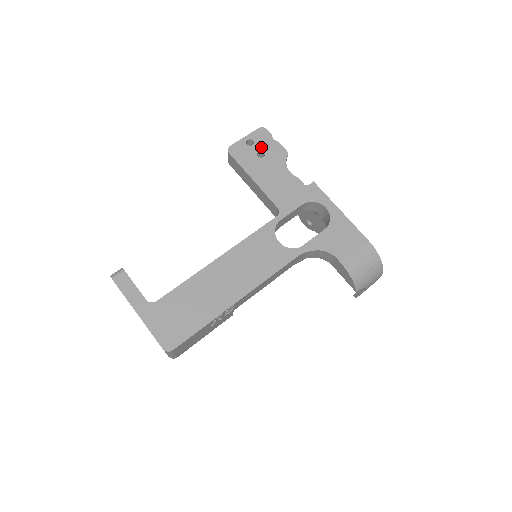
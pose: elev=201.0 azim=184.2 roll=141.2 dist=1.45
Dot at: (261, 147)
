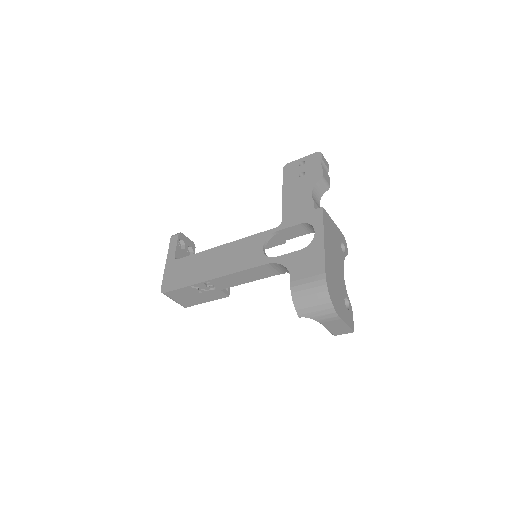
Dot at: (307, 168)
